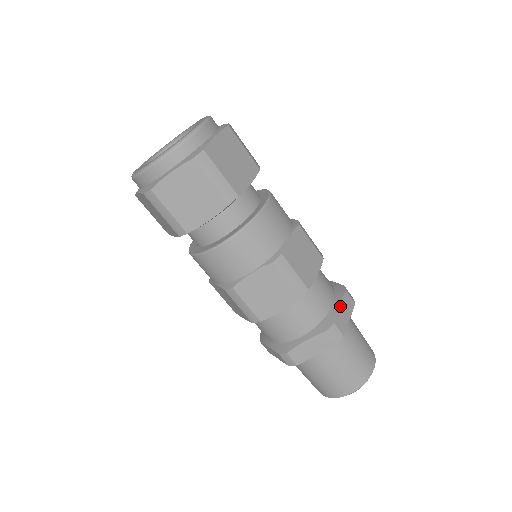
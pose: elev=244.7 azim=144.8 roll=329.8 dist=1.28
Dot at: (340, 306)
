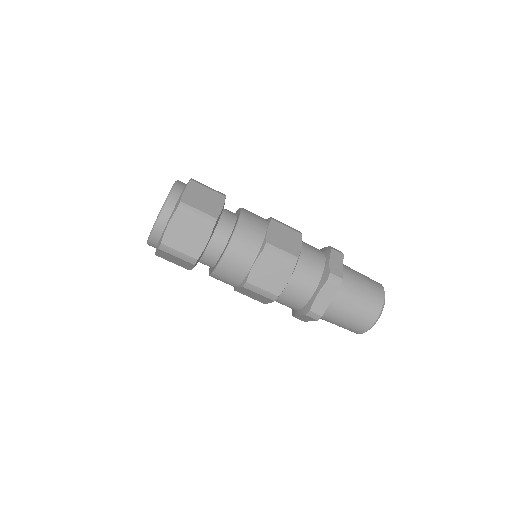
Dot at: (318, 295)
